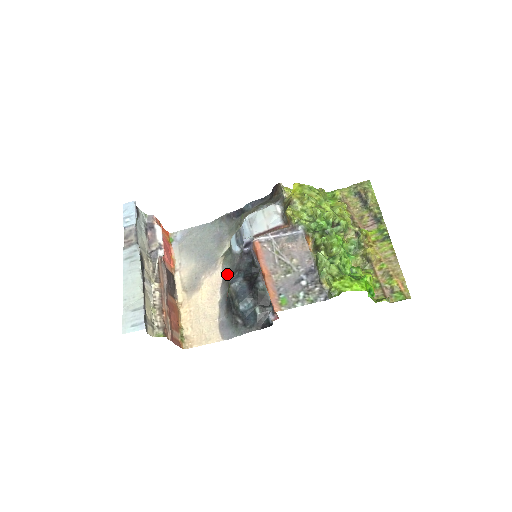
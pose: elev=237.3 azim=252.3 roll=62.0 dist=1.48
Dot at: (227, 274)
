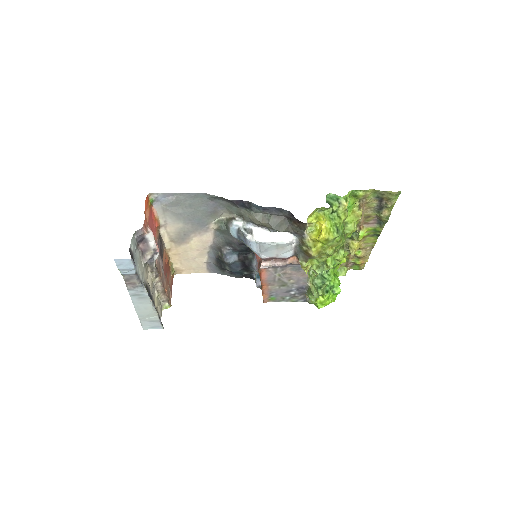
Dot at: (219, 240)
